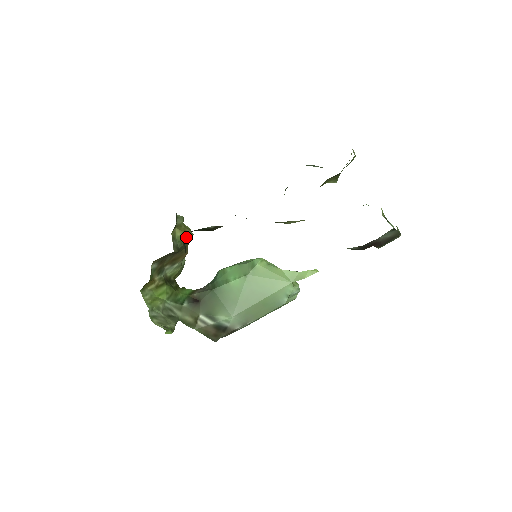
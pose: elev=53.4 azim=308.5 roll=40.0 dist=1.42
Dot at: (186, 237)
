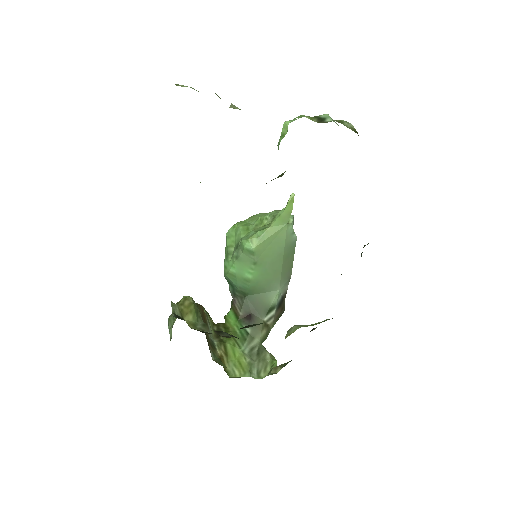
Dot at: (194, 309)
